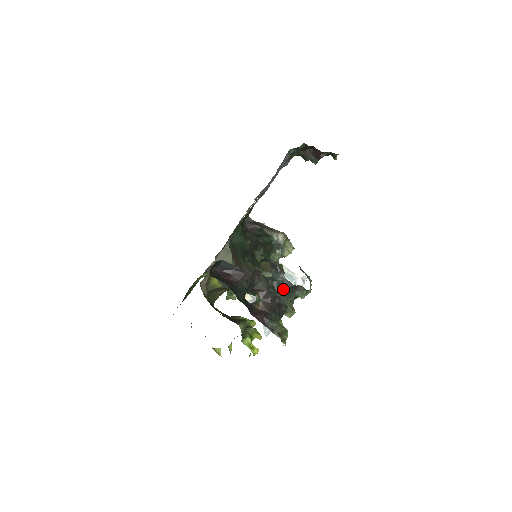
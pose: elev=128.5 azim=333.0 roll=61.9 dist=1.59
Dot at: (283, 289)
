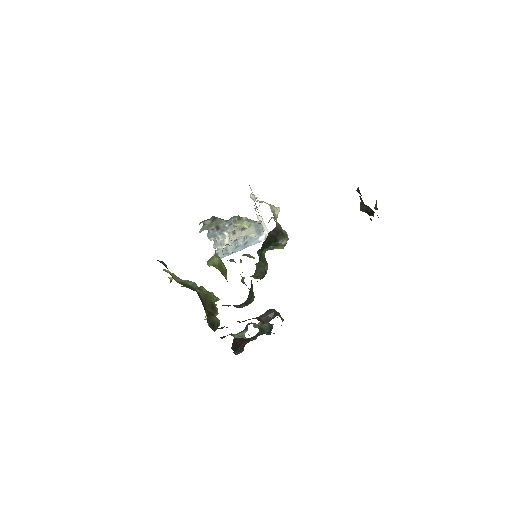
Dot at: occluded
